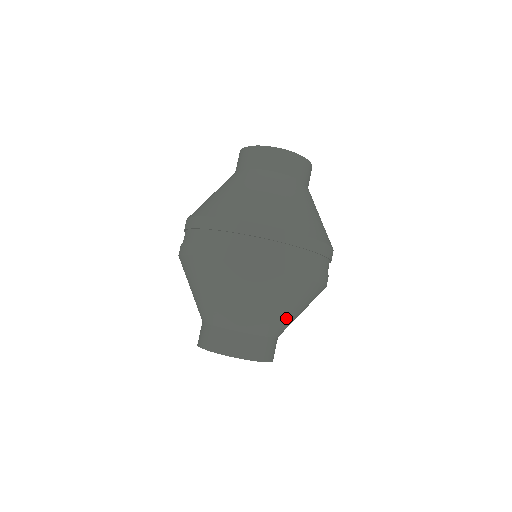
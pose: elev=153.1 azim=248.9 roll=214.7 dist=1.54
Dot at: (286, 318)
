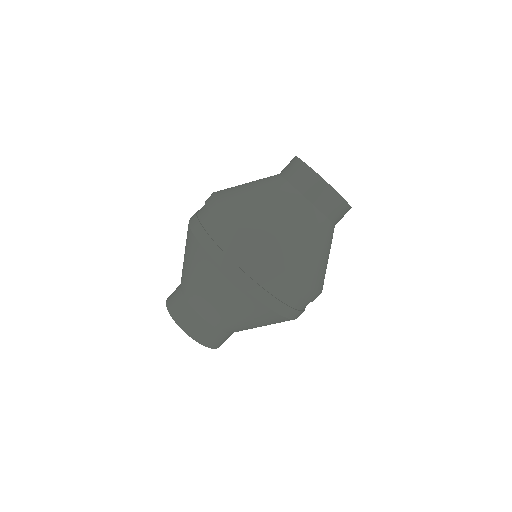
Dot at: (235, 322)
